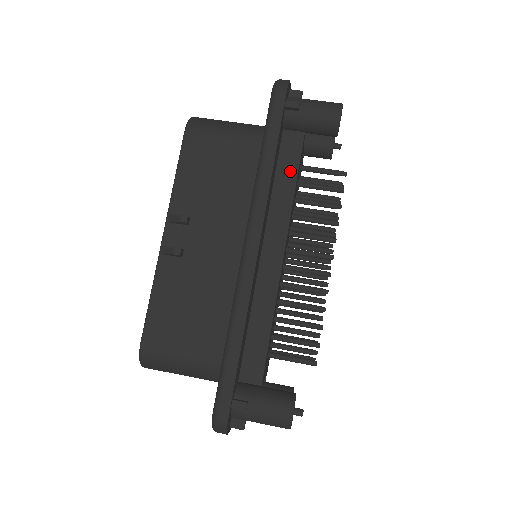
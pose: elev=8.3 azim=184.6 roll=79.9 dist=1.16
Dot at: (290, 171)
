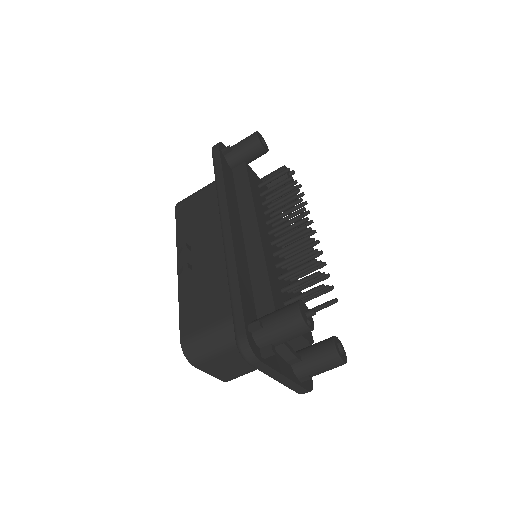
Dot at: (244, 184)
